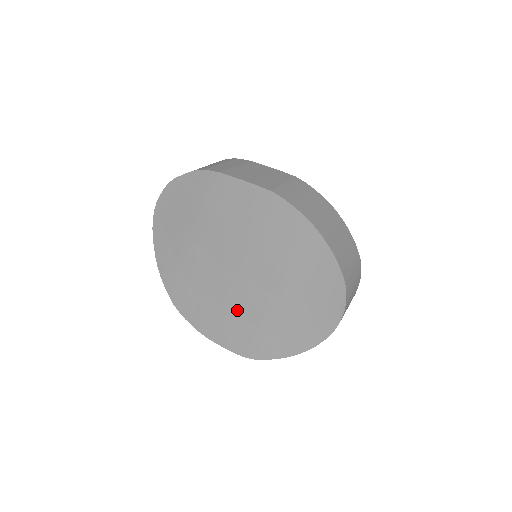
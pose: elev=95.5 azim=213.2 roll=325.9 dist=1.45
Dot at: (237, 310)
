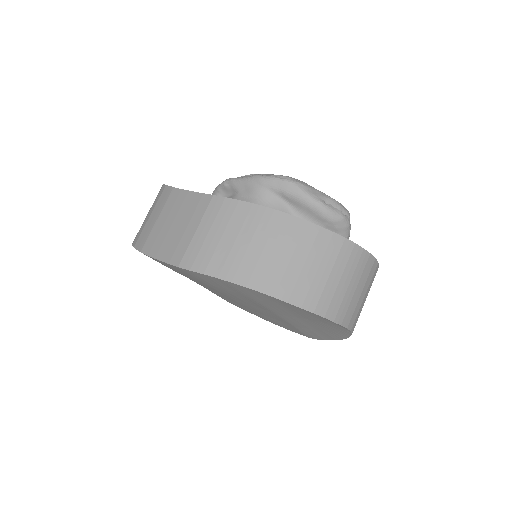
Dot at: occluded
